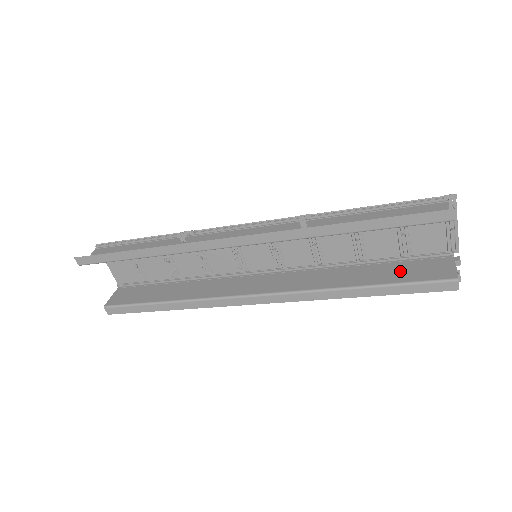
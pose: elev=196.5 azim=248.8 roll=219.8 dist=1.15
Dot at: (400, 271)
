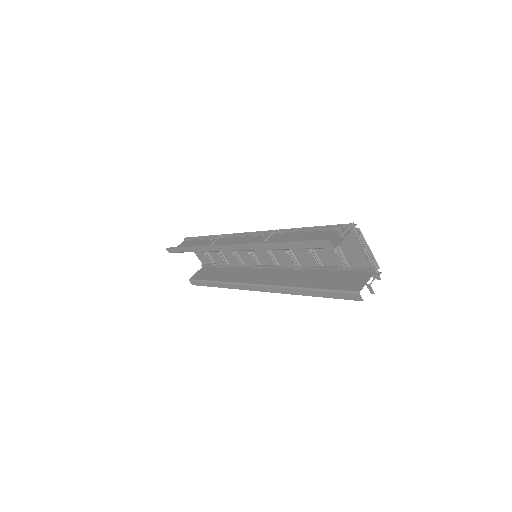
Dot at: (335, 279)
